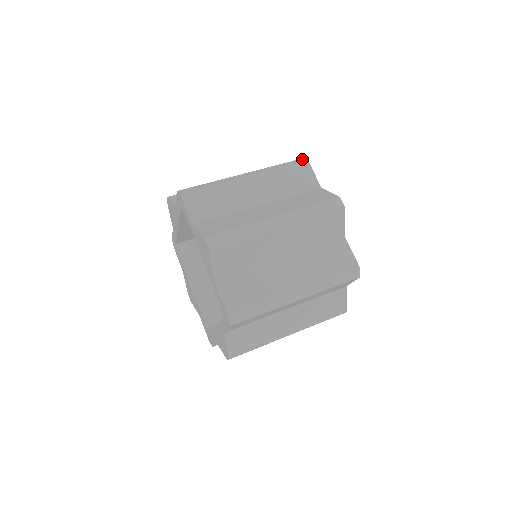
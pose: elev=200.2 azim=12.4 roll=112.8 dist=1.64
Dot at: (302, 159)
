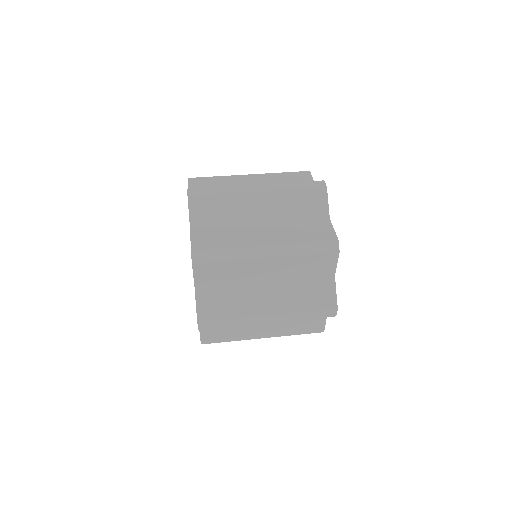
Dot at: occluded
